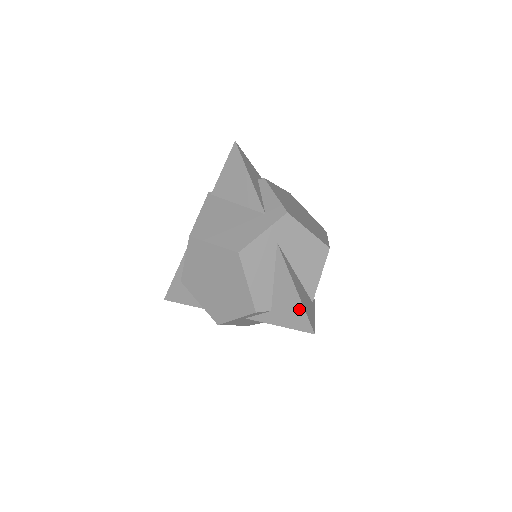
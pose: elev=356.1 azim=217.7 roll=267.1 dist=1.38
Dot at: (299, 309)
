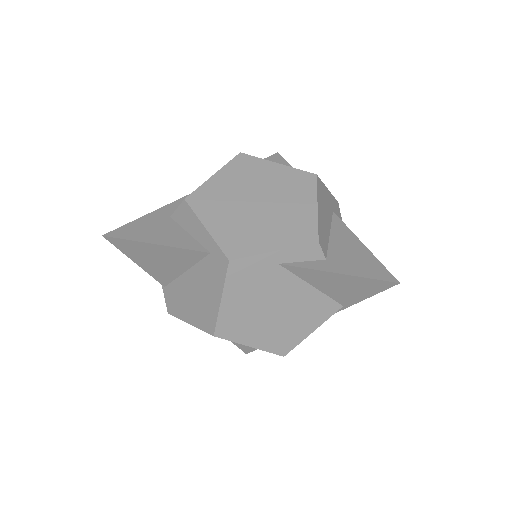
Dot at: (371, 260)
